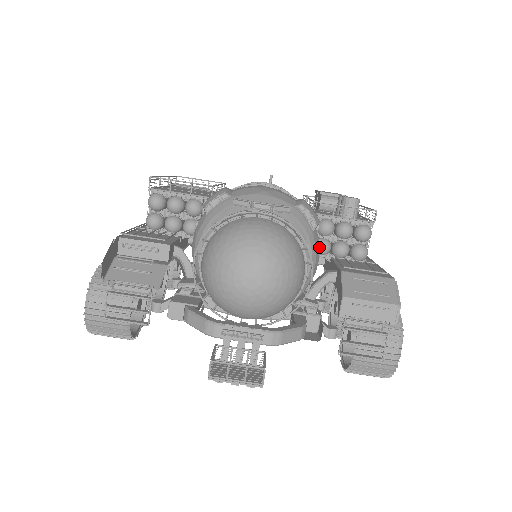
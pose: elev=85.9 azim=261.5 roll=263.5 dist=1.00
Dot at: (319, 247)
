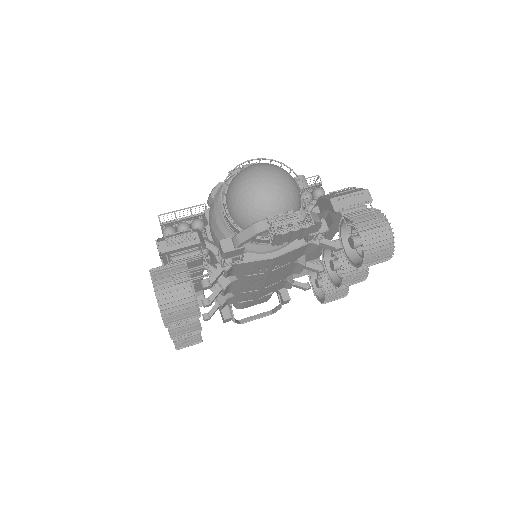
Dot at: occluded
